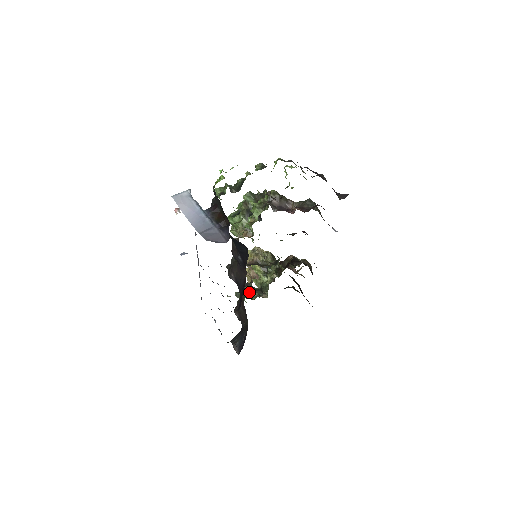
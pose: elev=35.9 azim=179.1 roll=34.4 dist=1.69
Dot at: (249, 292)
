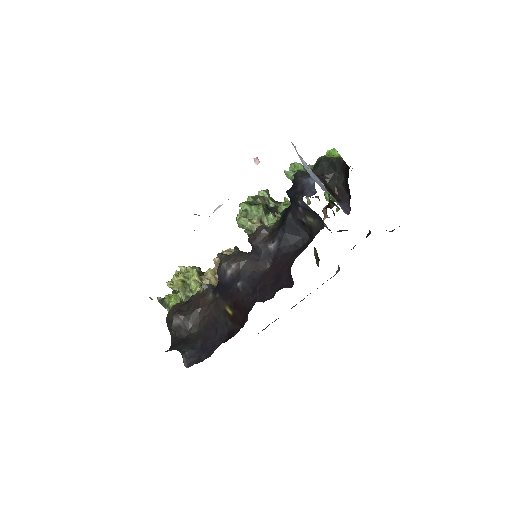
Dot at: (182, 301)
